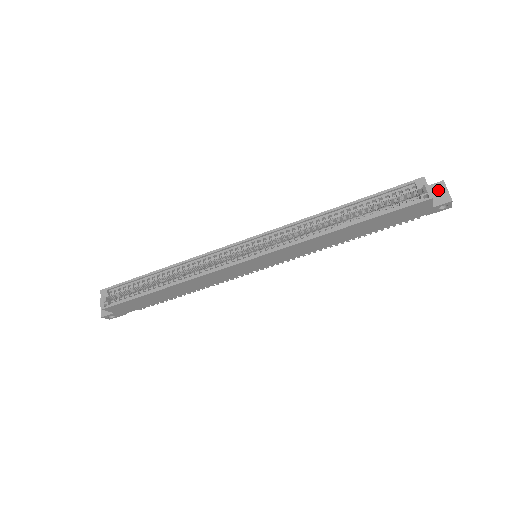
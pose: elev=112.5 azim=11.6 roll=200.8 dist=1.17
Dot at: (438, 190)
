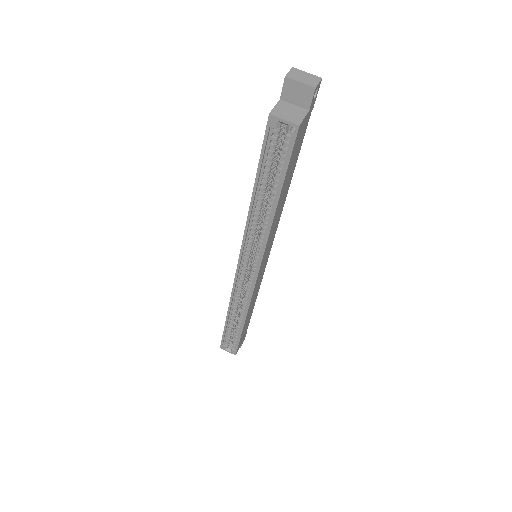
Dot at: (293, 91)
